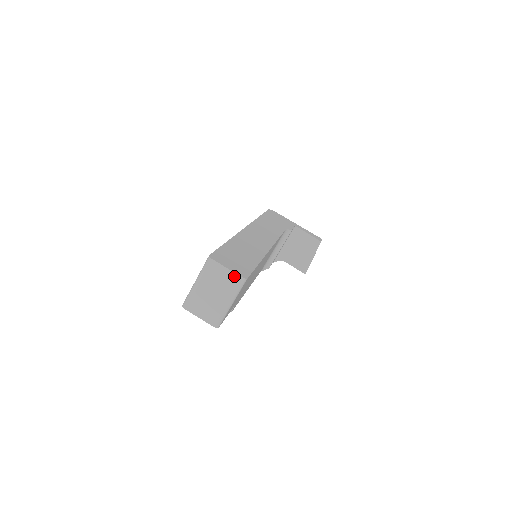
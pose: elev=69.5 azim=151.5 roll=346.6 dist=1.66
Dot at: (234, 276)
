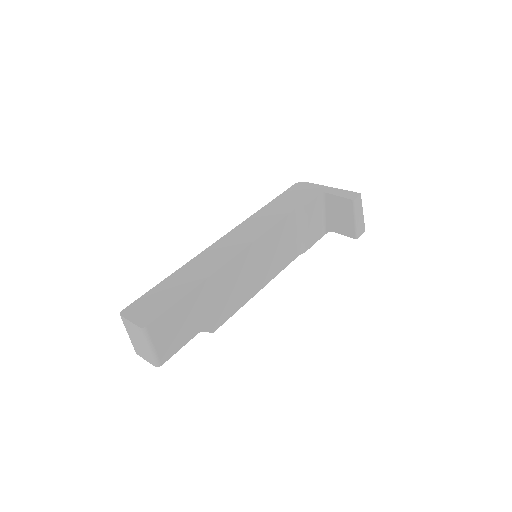
Dot at: (136, 327)
